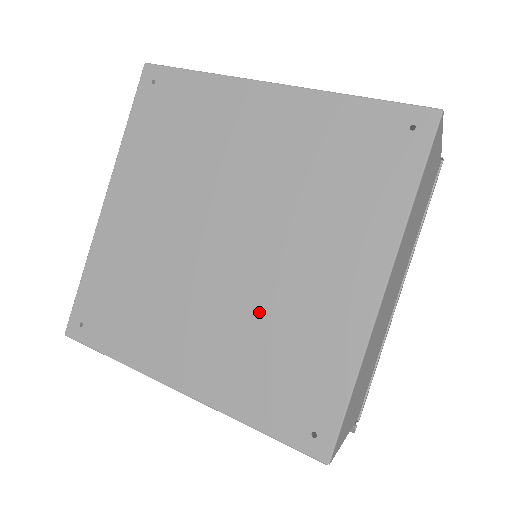
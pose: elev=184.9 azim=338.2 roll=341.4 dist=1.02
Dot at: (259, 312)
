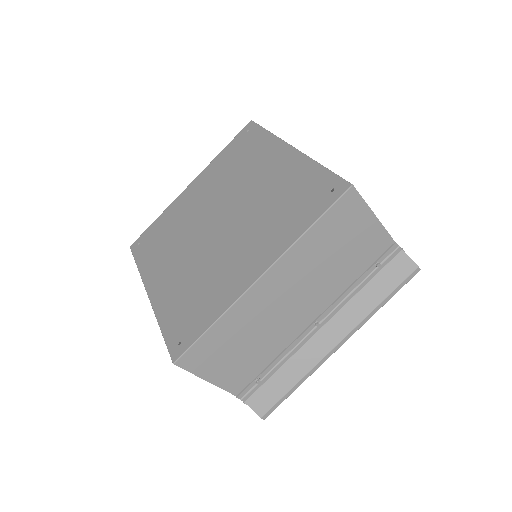
Dot at: (259, 210)
